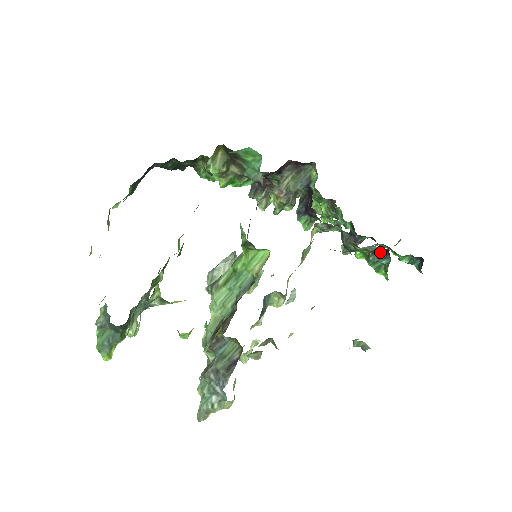
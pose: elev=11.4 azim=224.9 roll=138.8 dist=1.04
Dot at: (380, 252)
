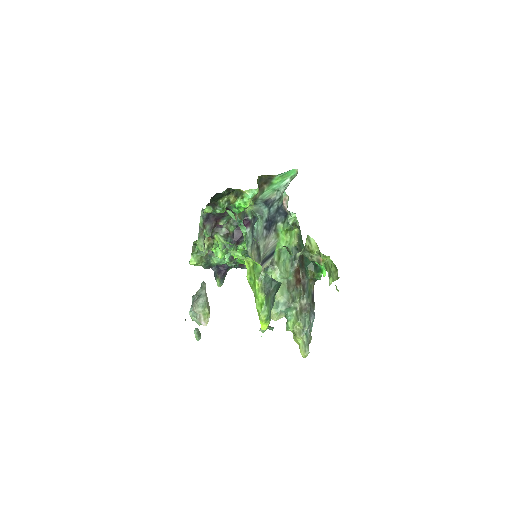
Dot at: occluded
